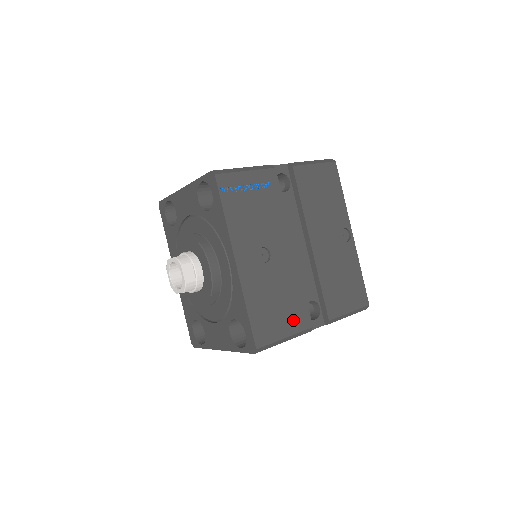
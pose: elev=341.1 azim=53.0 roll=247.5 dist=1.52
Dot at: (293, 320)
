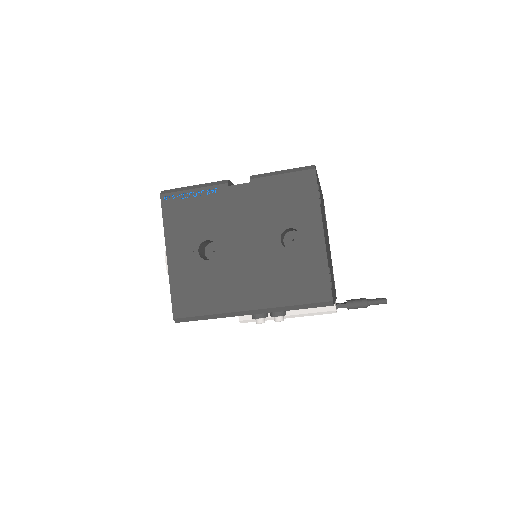
Dot at: occluded
